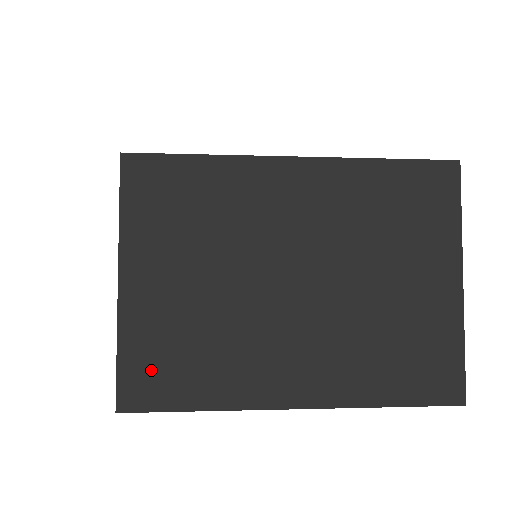
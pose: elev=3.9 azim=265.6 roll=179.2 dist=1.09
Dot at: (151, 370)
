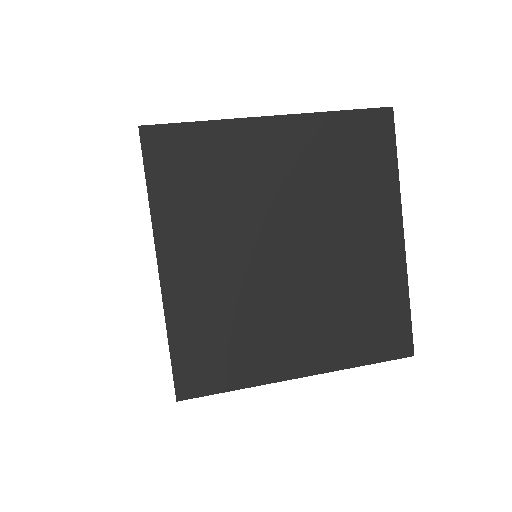
Dot at: occluded
